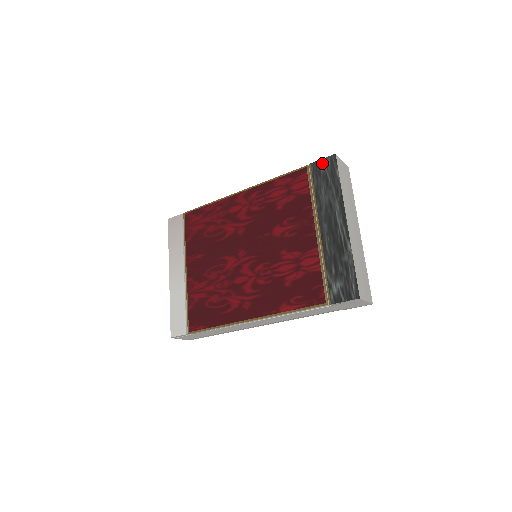
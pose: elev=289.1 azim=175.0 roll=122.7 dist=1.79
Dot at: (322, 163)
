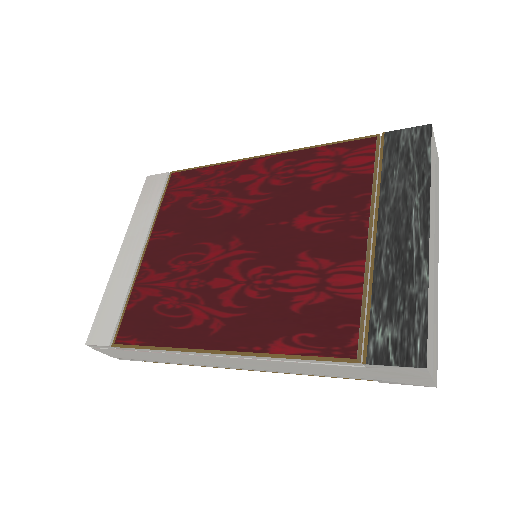
Dot at: (405, 134)
